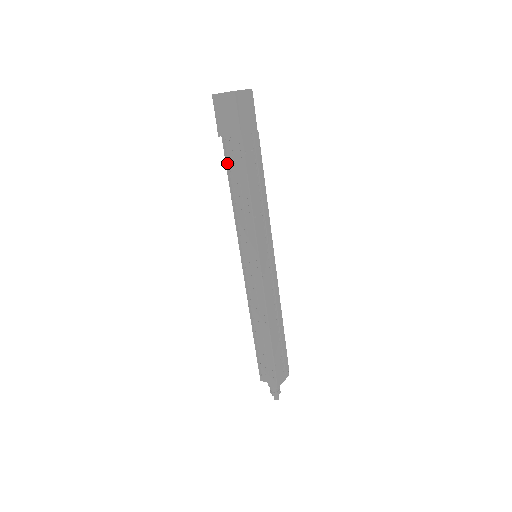
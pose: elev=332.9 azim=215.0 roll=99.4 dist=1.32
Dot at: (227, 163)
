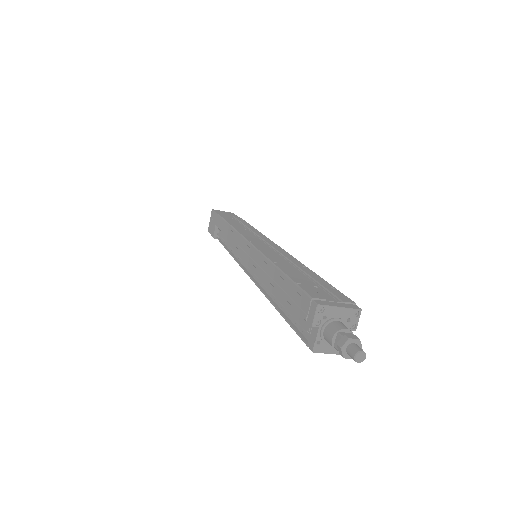
Dot at: (223, 243)
